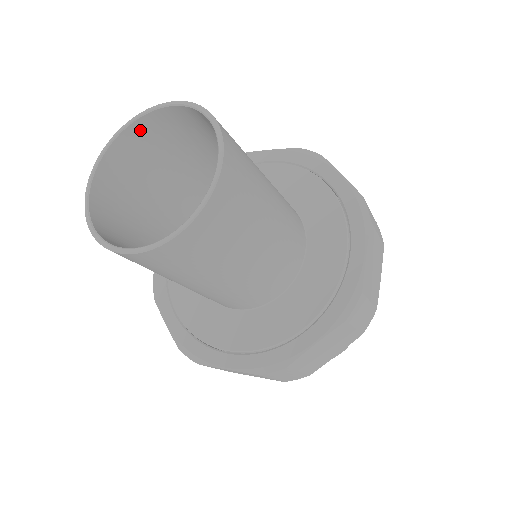
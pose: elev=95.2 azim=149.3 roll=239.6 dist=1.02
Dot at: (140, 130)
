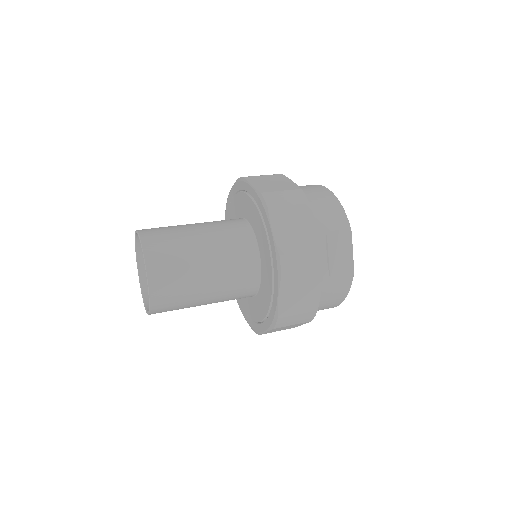
Dot at: occluded
